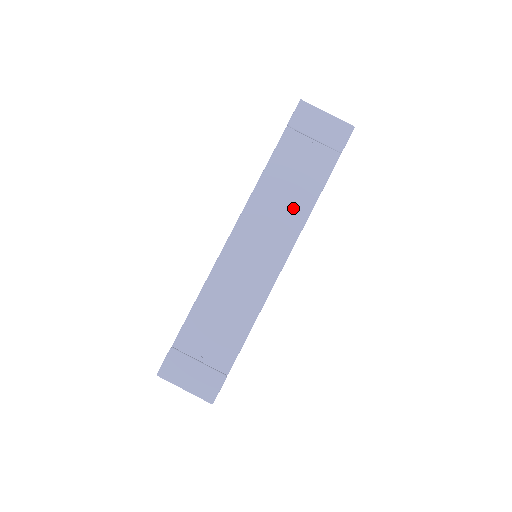
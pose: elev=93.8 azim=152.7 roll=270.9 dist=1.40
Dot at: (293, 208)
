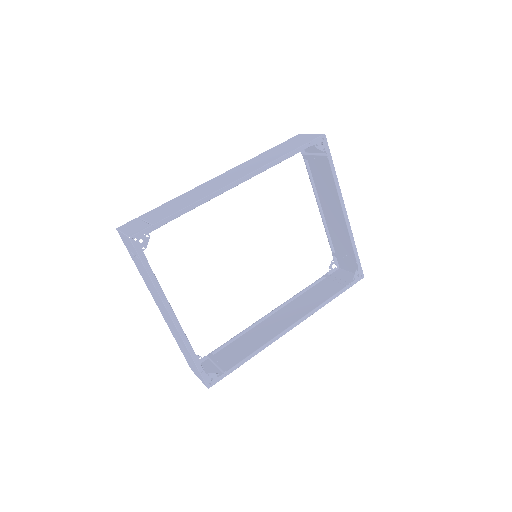
Dot at: (261, 163)
